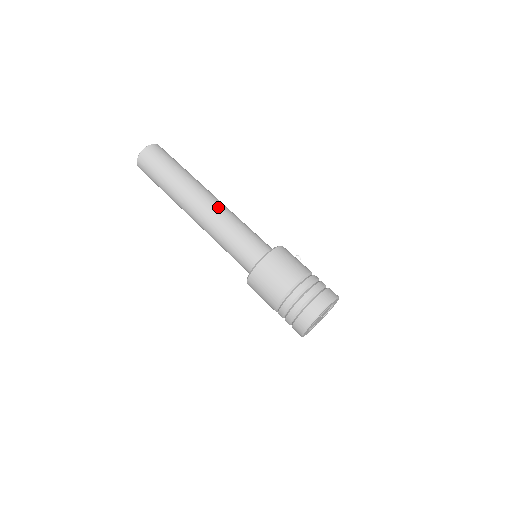
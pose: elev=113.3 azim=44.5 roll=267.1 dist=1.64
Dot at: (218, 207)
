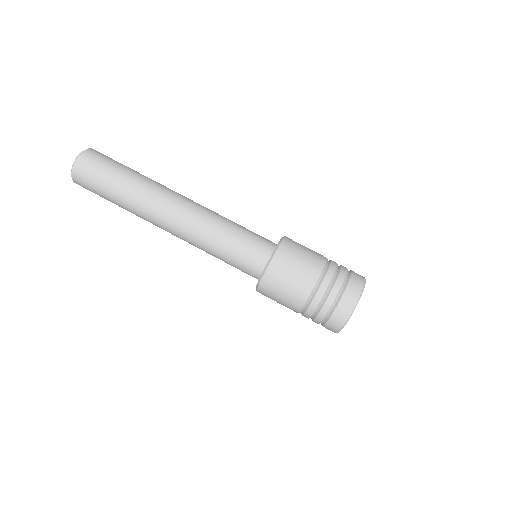
Dot at: occluded
